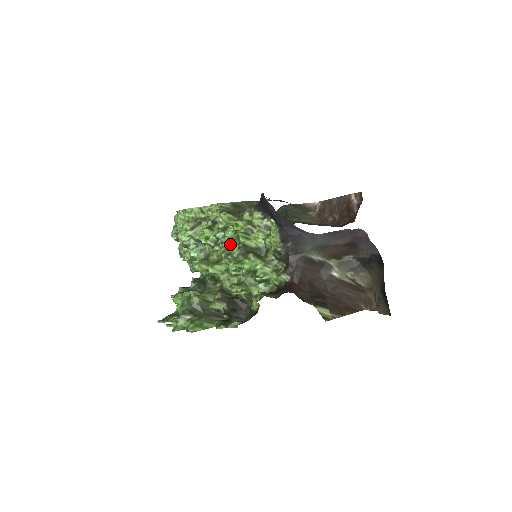
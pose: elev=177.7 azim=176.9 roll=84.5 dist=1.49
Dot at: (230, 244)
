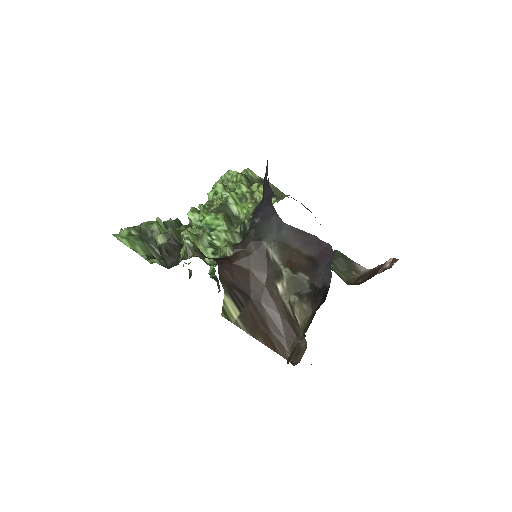
Dot at: occluded
